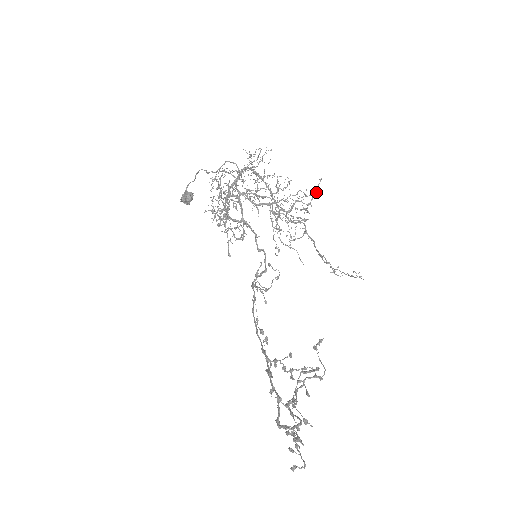
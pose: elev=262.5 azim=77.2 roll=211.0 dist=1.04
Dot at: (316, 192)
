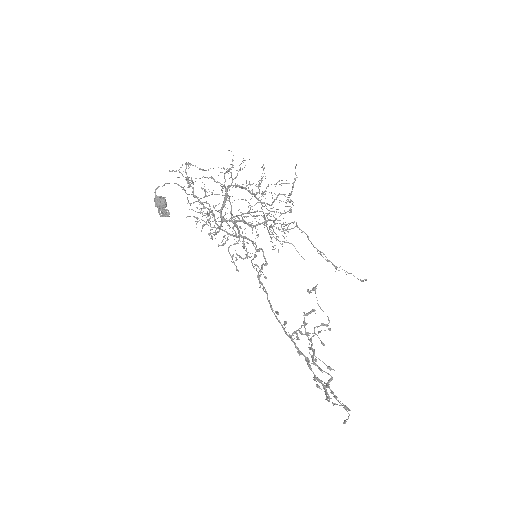
Dot at: occluded
